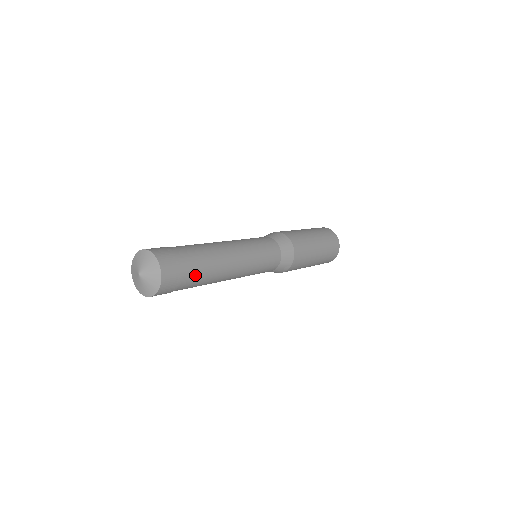
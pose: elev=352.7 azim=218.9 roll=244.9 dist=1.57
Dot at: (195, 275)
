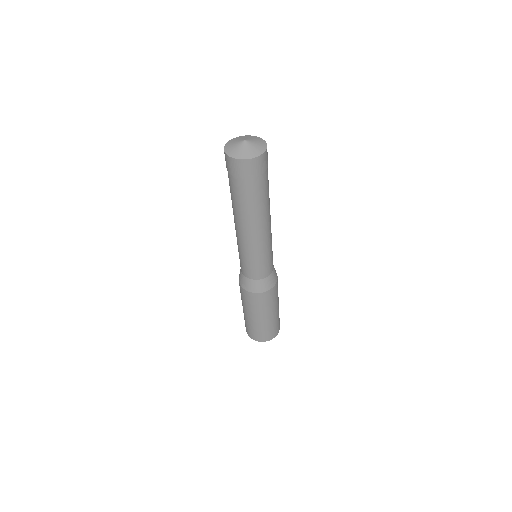
Dot at: (258, 191)
